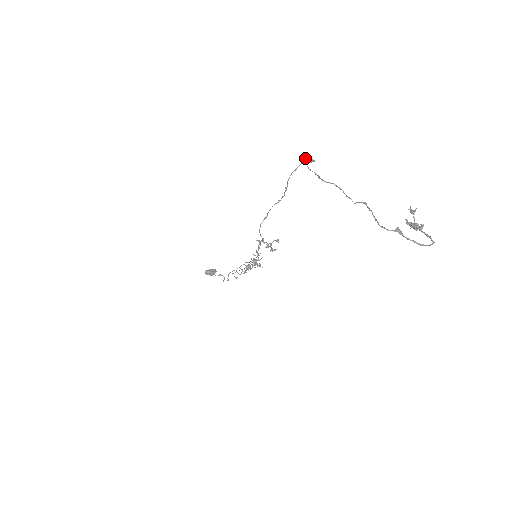
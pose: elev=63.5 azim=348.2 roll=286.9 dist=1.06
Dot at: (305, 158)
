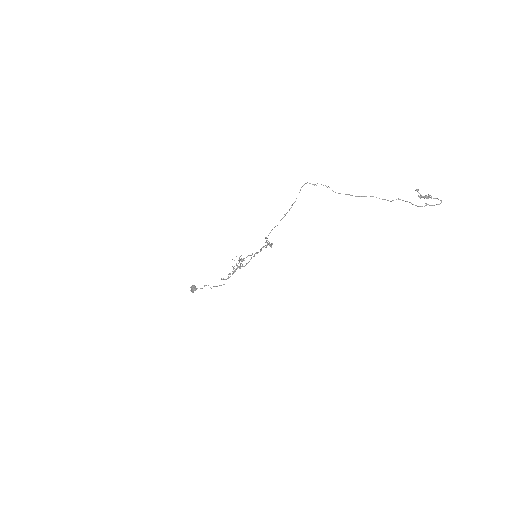
Dot at: occluded
